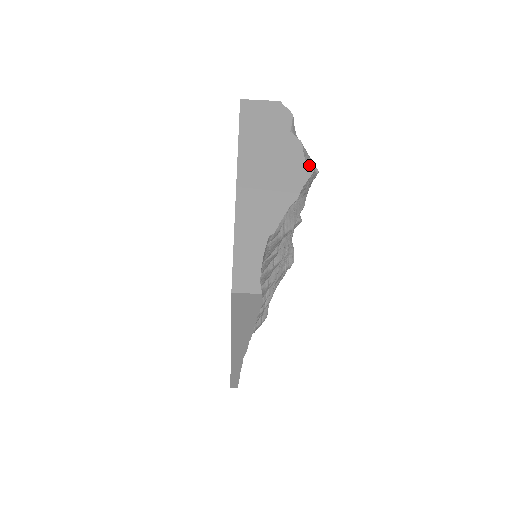
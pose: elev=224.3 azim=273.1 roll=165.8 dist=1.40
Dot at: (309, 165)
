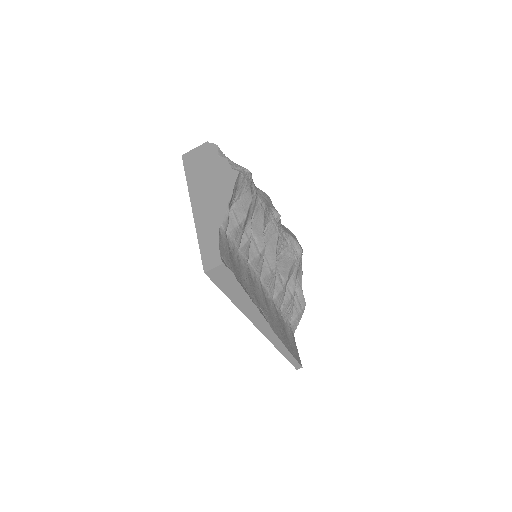
Dot at: (237, 170)
